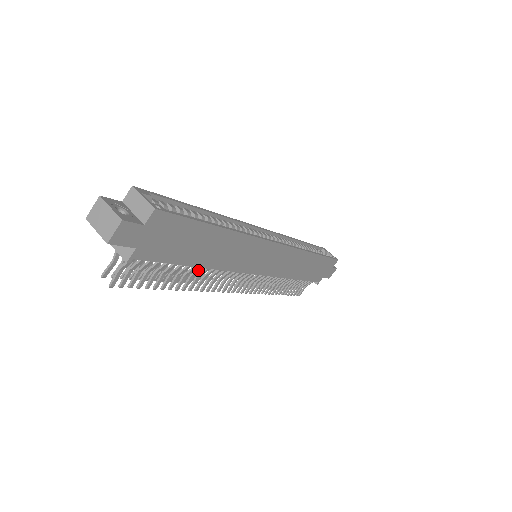
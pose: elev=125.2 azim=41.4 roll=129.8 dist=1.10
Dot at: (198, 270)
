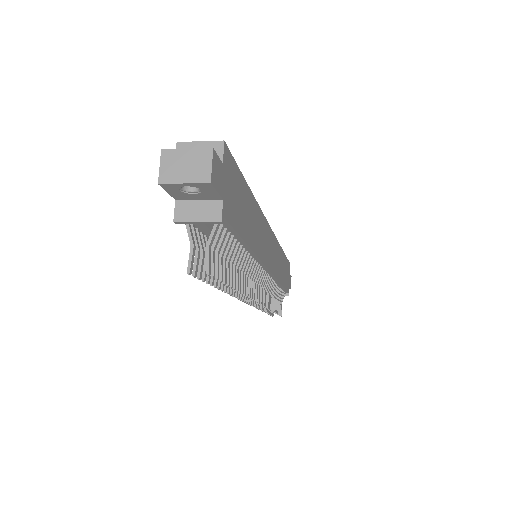
Dot at: (244, 259)
